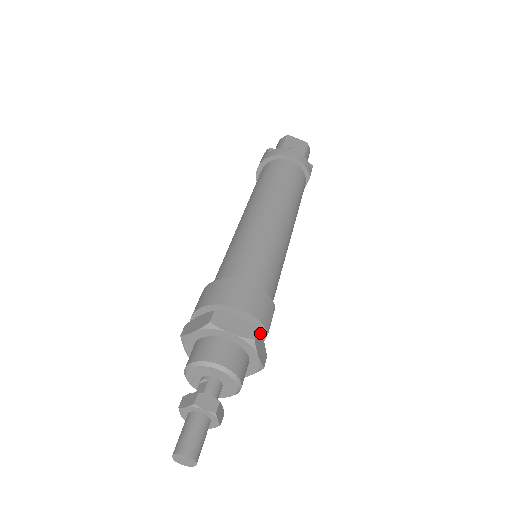
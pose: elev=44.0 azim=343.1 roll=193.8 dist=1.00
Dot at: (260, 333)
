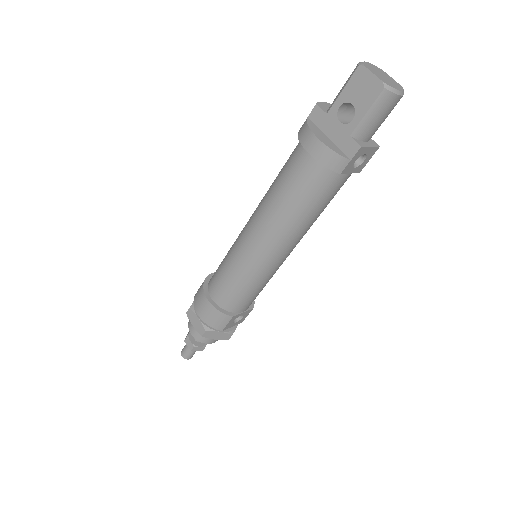
Dot at: (212, 331)
